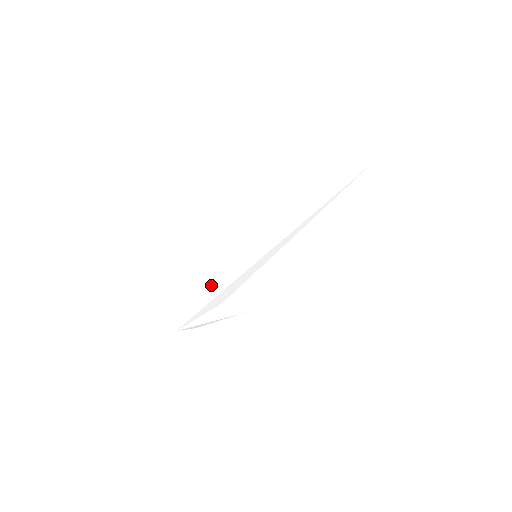
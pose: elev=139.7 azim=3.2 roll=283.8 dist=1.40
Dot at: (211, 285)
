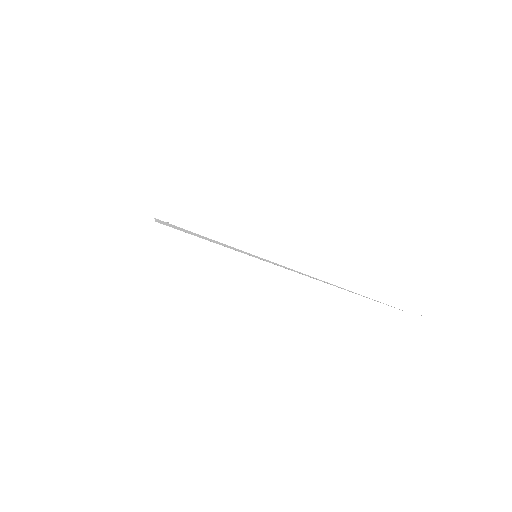
Dot at: (201, 237)
